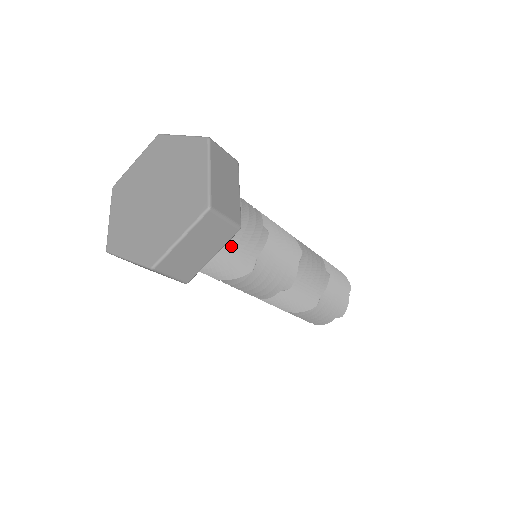
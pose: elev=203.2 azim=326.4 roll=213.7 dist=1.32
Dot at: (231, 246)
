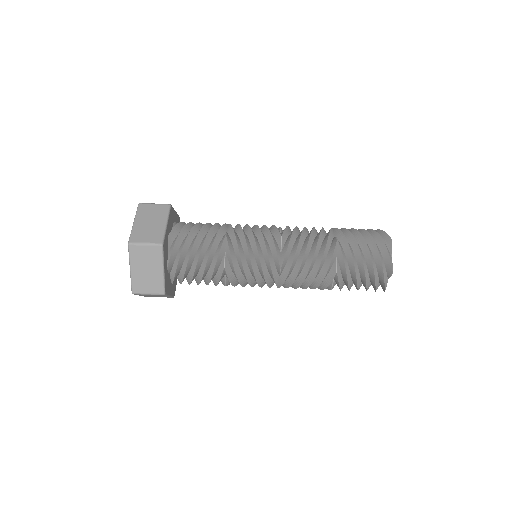
Dot at: (188, 258)
